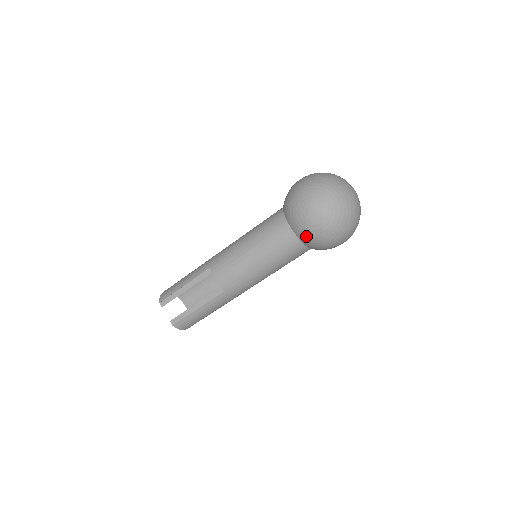
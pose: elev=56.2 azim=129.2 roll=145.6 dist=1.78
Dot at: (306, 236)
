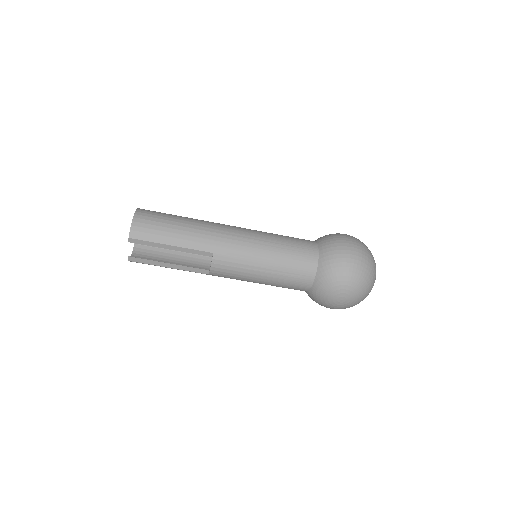
Dot at: (317, 299)
